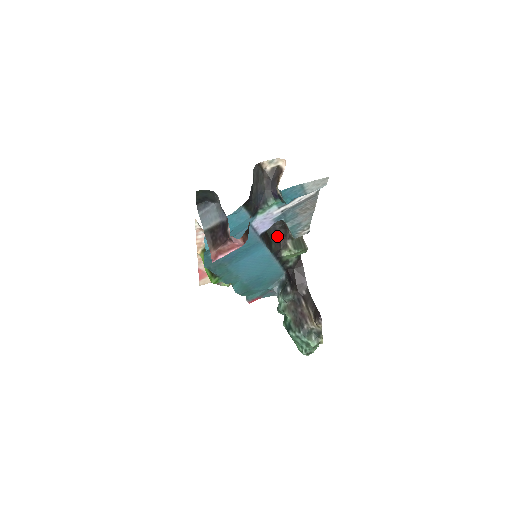
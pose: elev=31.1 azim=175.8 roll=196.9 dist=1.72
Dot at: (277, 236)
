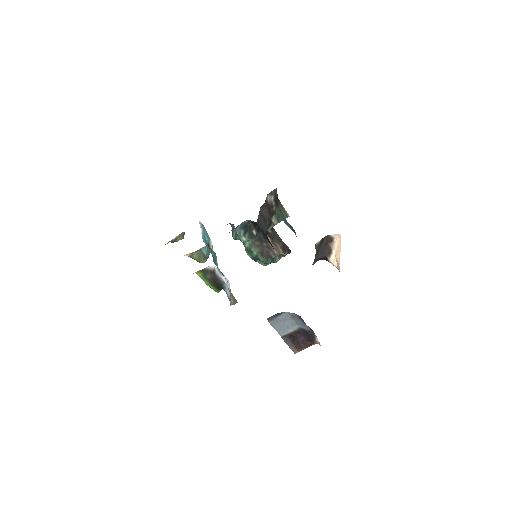
Dot at: (265, 221)
